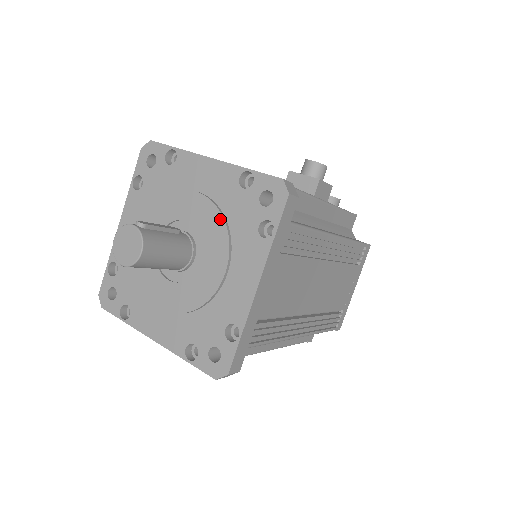
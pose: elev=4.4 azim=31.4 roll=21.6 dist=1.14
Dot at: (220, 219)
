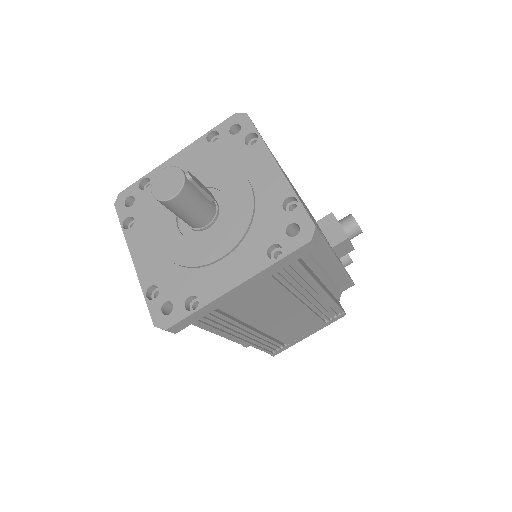
Dot at: (249, 216)
